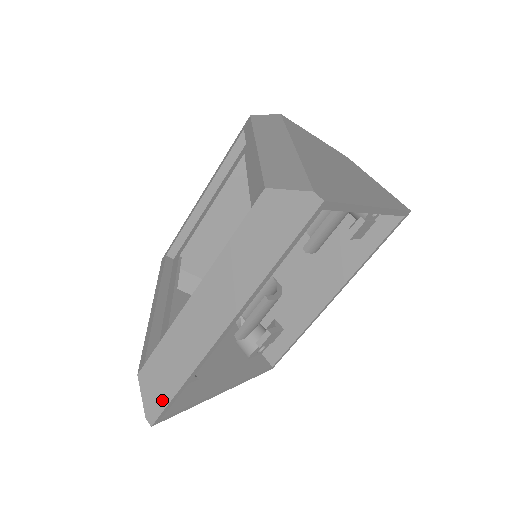
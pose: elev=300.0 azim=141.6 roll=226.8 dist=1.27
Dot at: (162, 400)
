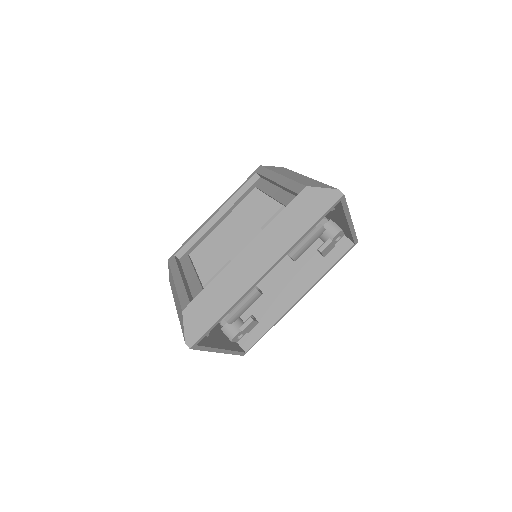
Dot at: (204, 327)
